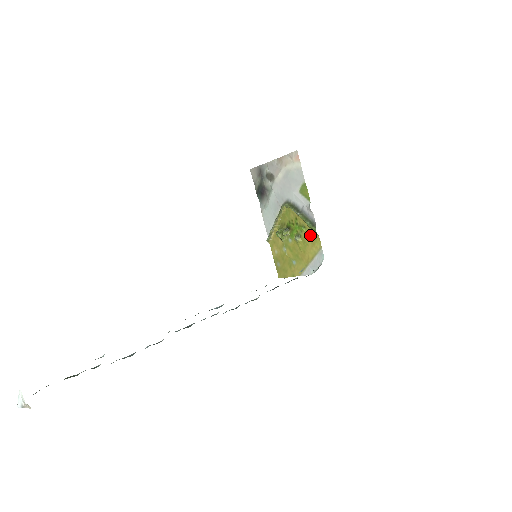
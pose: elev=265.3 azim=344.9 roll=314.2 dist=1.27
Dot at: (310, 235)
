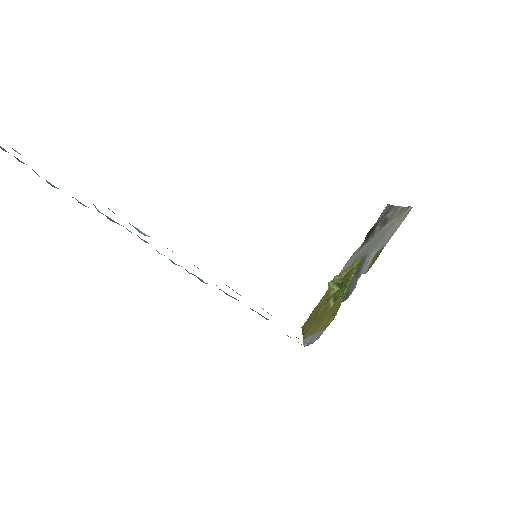
Dot at: (338, 306)
